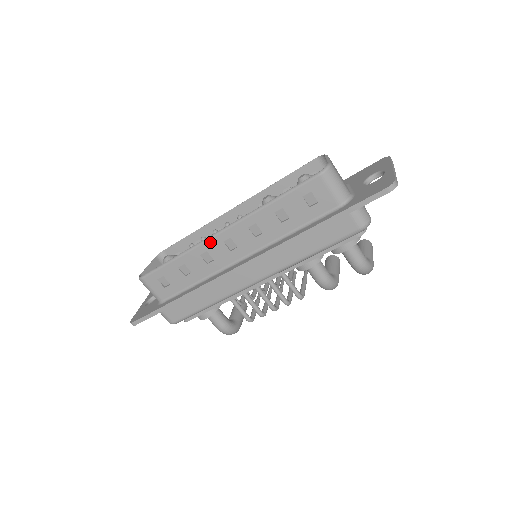
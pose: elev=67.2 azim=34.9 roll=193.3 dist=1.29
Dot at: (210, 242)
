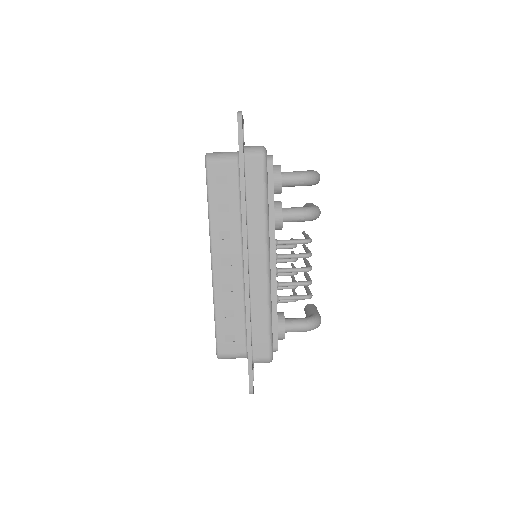
Dot at: (216, 277)
